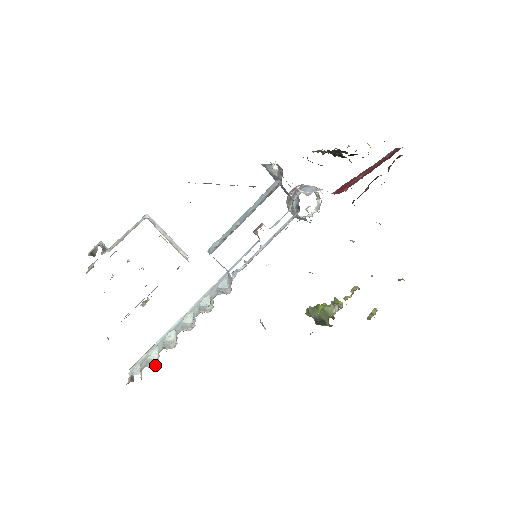
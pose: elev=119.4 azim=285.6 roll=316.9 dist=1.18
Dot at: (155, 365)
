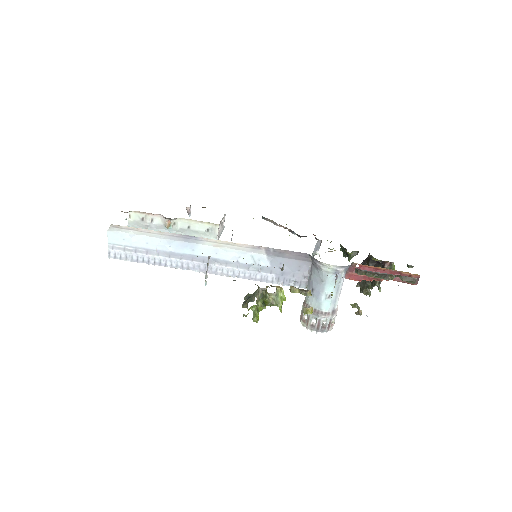
Dot at: (124, 226)
